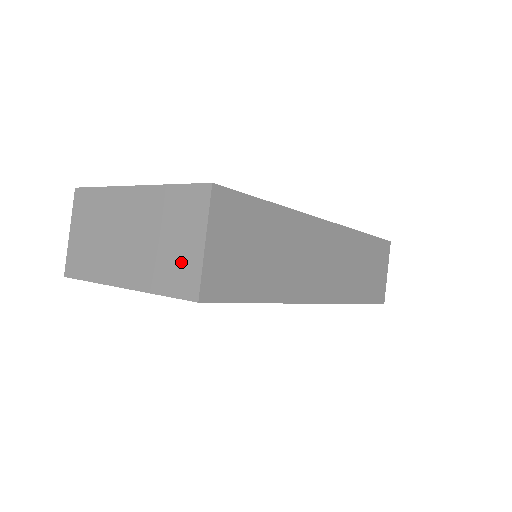
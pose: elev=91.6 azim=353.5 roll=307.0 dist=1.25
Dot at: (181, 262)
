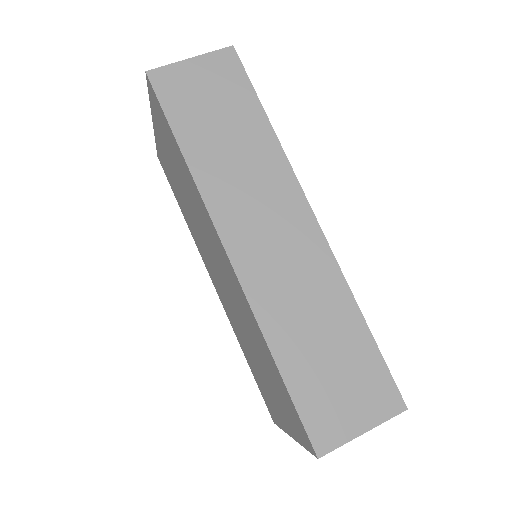
Dot at: occluded
